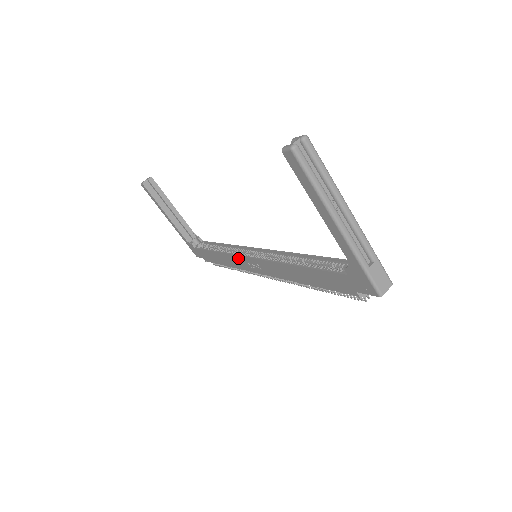
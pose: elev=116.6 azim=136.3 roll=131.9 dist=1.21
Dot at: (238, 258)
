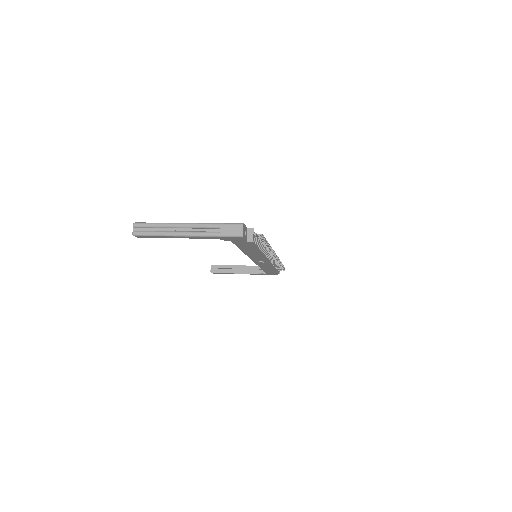
Dot at: (258, 264)
